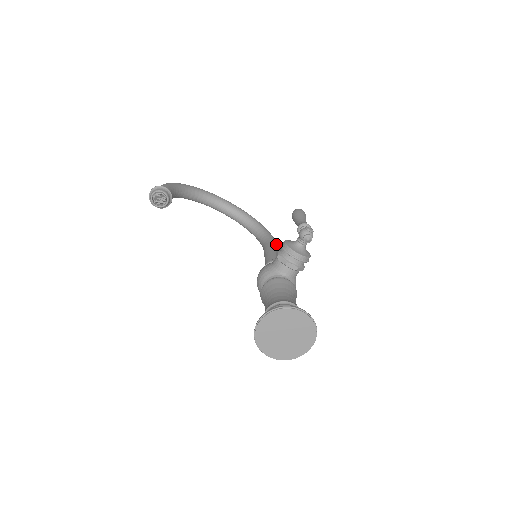
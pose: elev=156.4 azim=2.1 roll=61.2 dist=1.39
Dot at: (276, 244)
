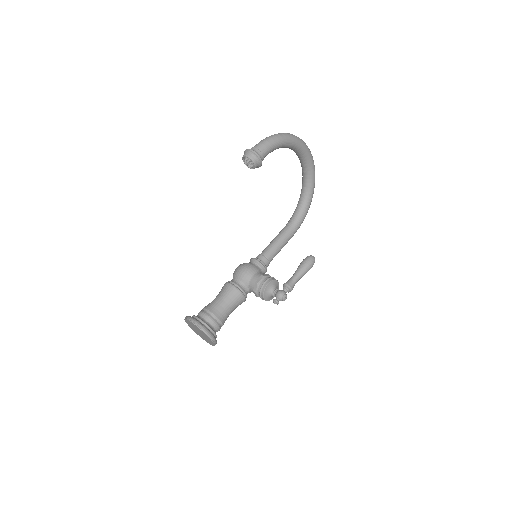
Dot at: occluded
